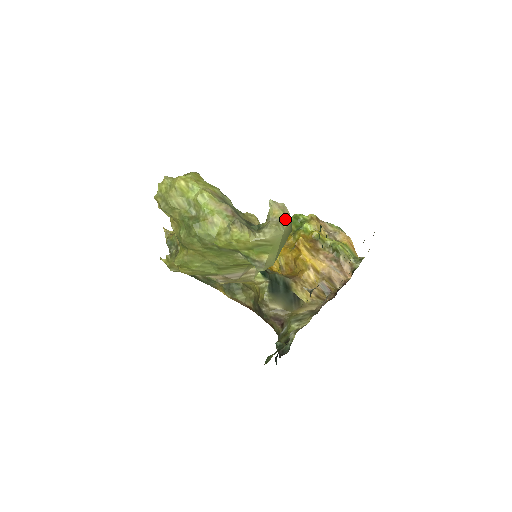
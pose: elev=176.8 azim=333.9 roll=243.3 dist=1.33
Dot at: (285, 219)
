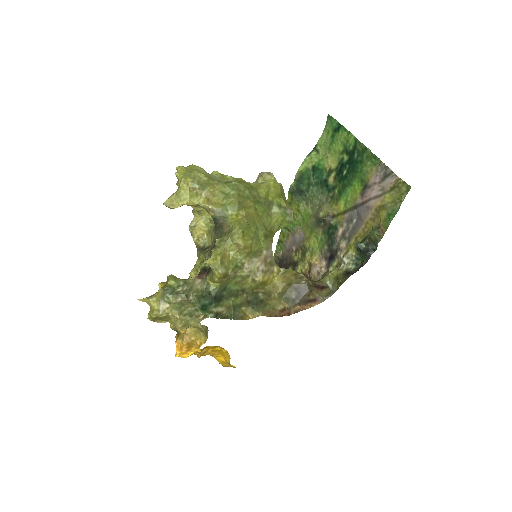
Dot at: occluded
